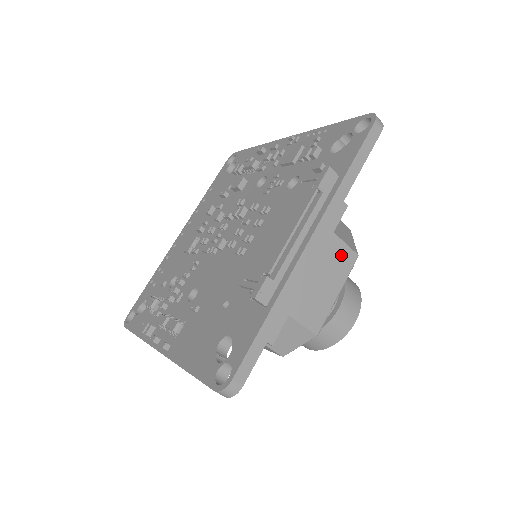
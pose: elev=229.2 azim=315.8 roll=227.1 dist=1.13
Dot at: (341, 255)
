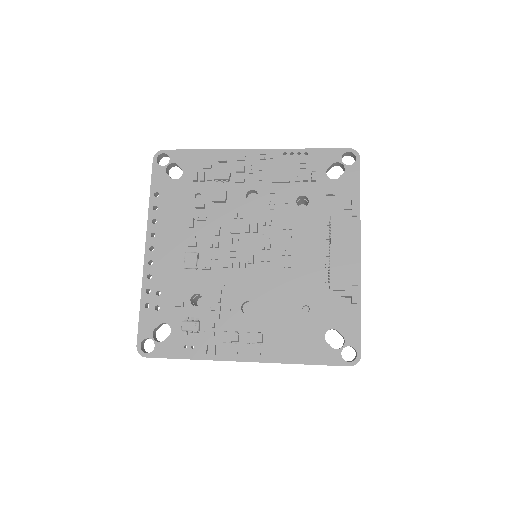
Dot at: occluded
